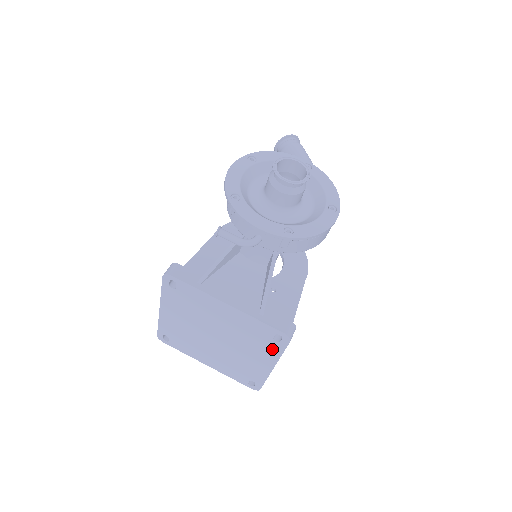
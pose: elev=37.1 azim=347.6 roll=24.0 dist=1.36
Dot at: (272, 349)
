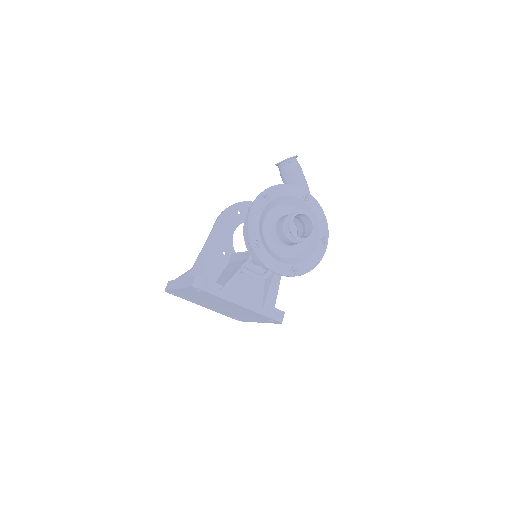
Dot at: occluded
